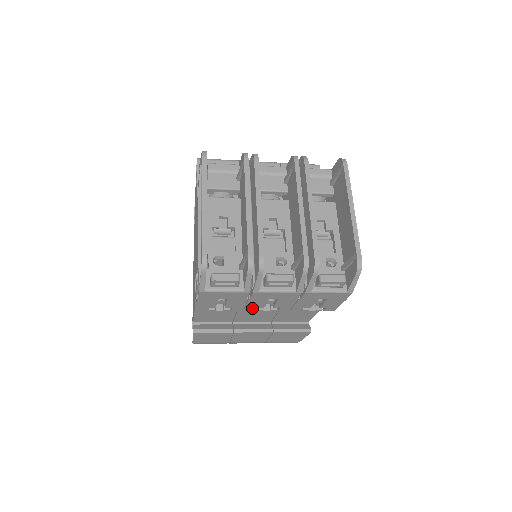
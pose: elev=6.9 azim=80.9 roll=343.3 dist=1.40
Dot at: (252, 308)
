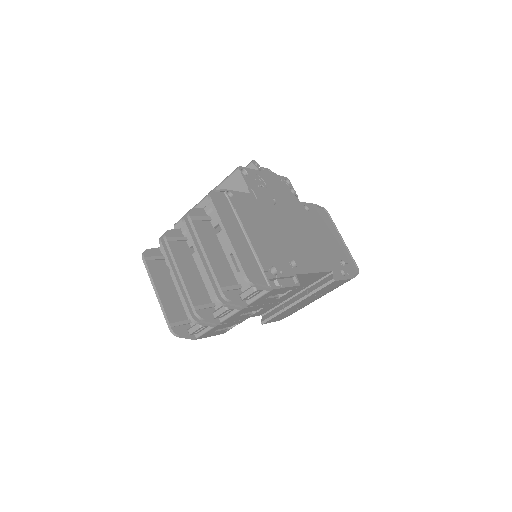
Dot at: (247, 317)
